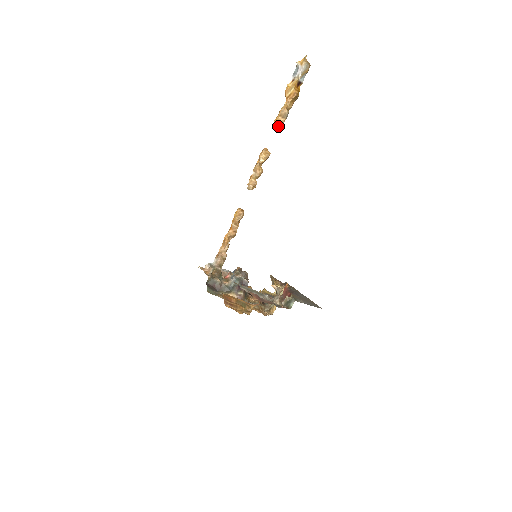
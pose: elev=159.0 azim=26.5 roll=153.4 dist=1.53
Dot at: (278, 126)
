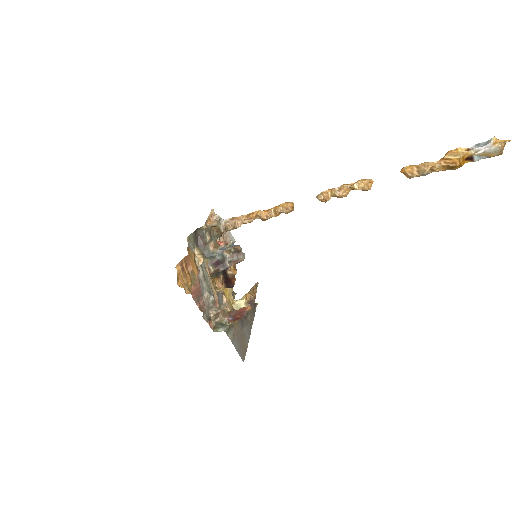
Dot at: (406, 174)
